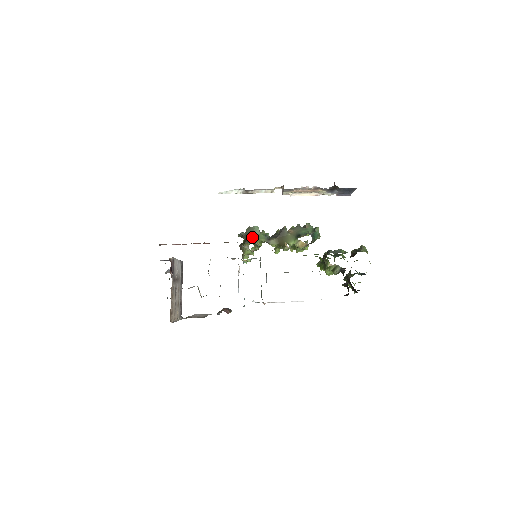
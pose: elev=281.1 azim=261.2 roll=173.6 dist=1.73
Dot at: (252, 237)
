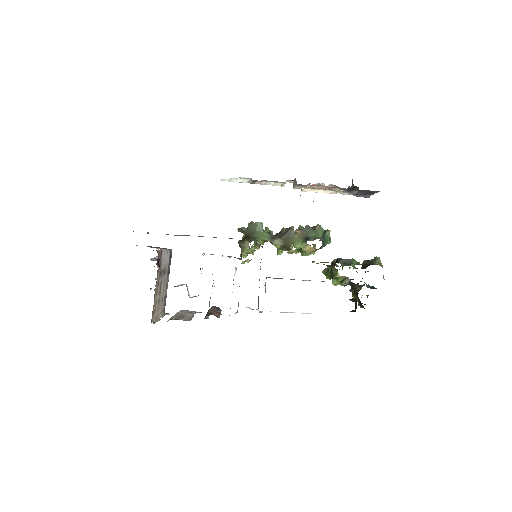
Dot at: (254, 234)
